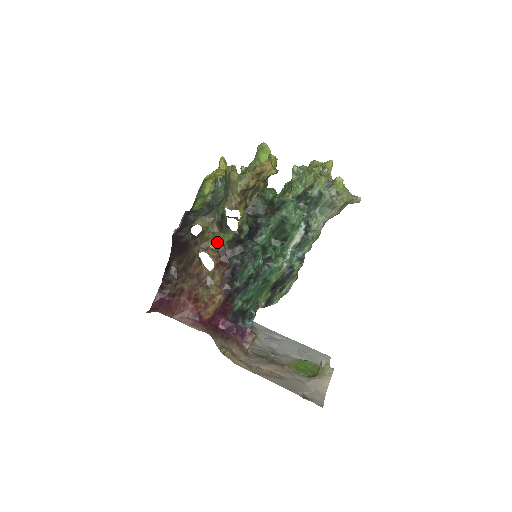
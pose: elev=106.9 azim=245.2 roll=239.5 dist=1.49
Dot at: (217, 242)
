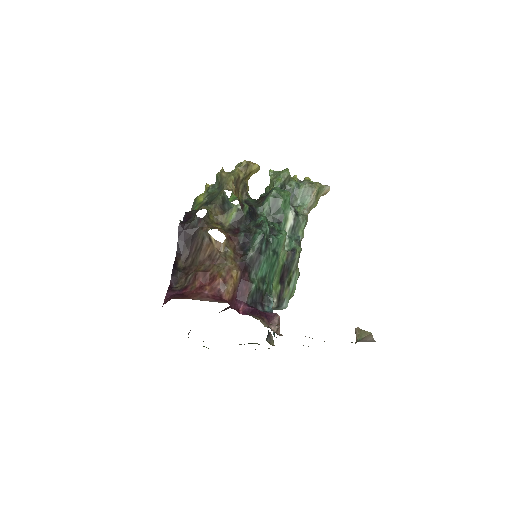
Dot at: (222, 225)
